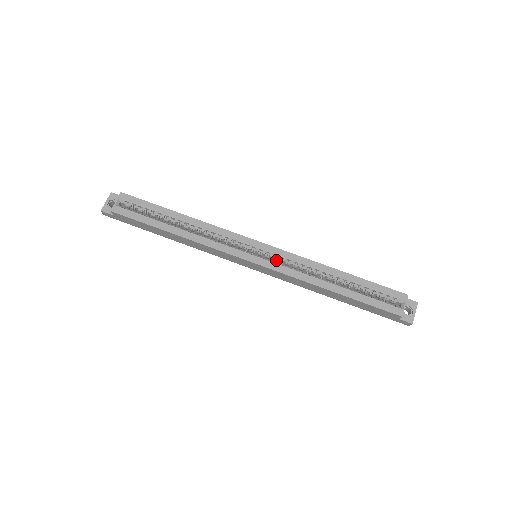
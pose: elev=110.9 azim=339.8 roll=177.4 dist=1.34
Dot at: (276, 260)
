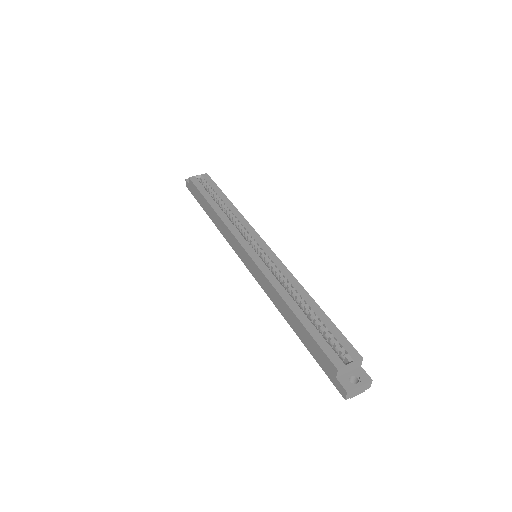
Dot at: (268, 265)
